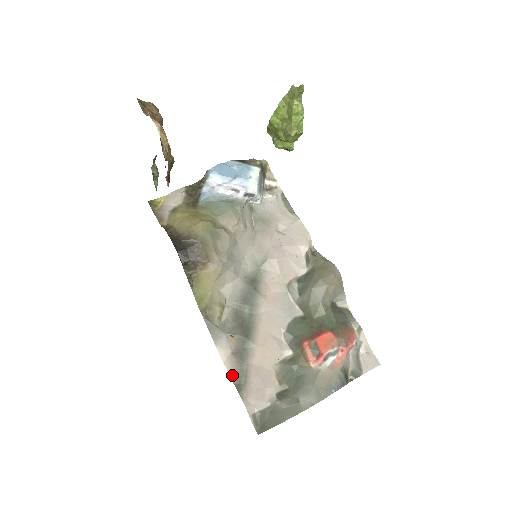
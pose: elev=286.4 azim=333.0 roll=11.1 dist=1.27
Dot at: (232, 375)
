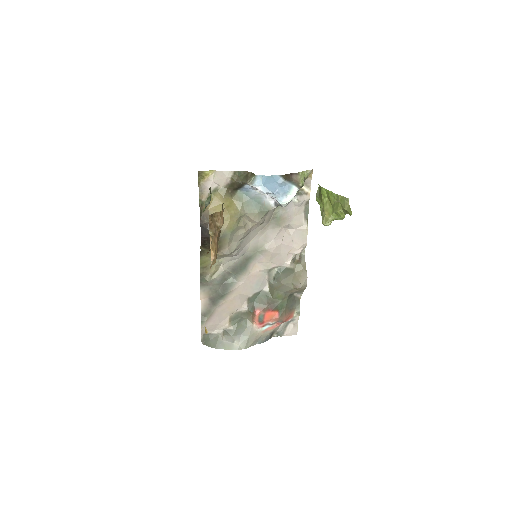
Dot at: (202, 310)
